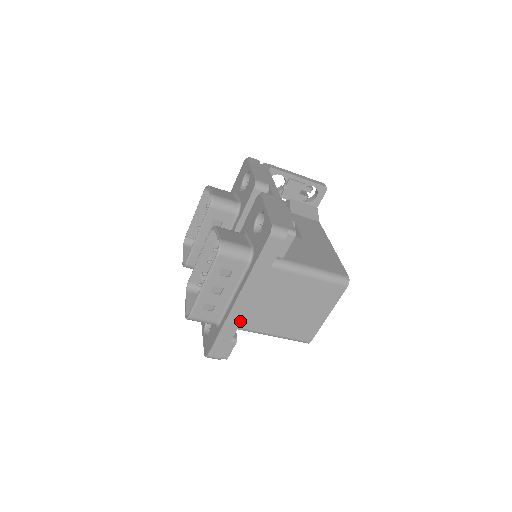
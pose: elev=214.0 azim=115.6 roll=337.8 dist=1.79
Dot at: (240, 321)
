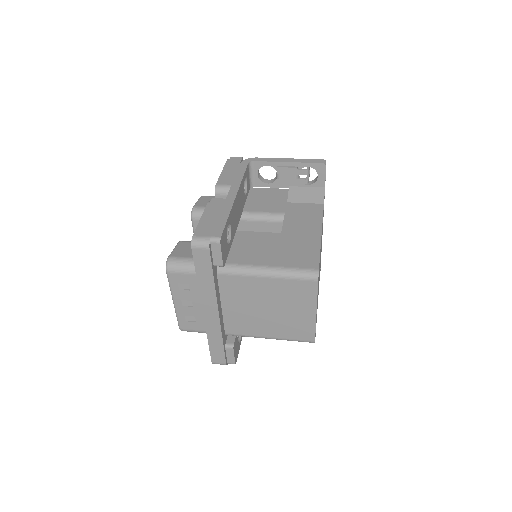
Dot at: (220, 329)
